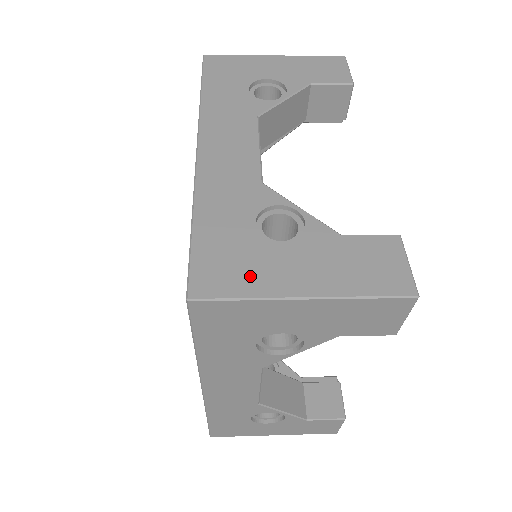
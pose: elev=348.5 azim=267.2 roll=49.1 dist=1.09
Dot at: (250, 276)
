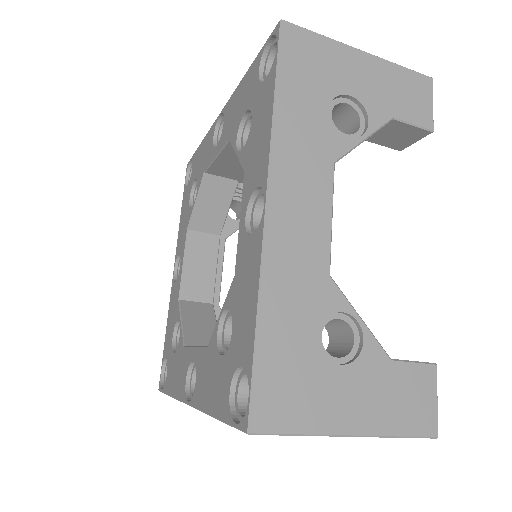
Dot at: occluded
